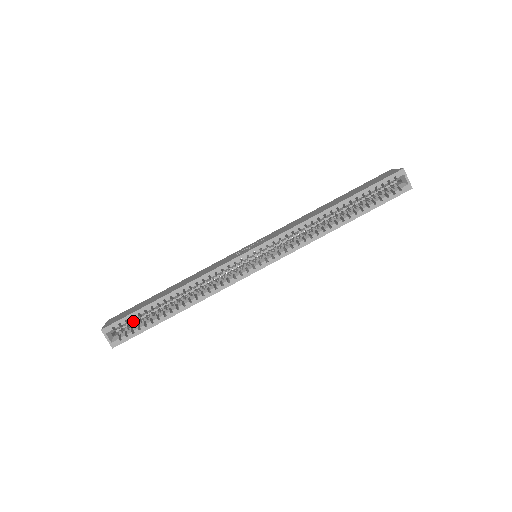
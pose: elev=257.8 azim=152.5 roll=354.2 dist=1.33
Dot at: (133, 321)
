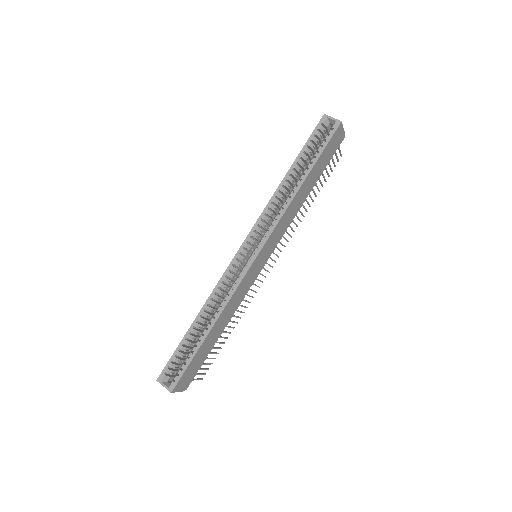
Dot at: occluded
